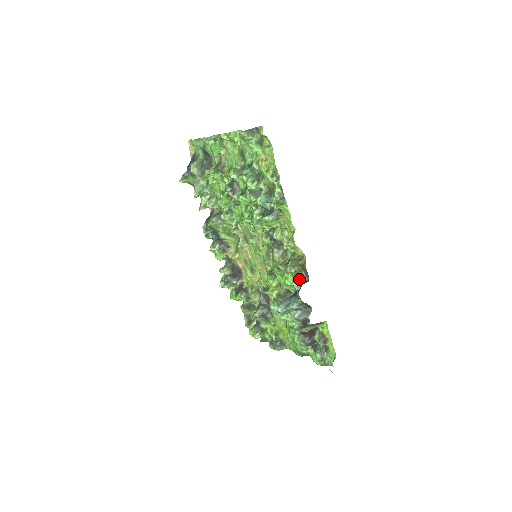
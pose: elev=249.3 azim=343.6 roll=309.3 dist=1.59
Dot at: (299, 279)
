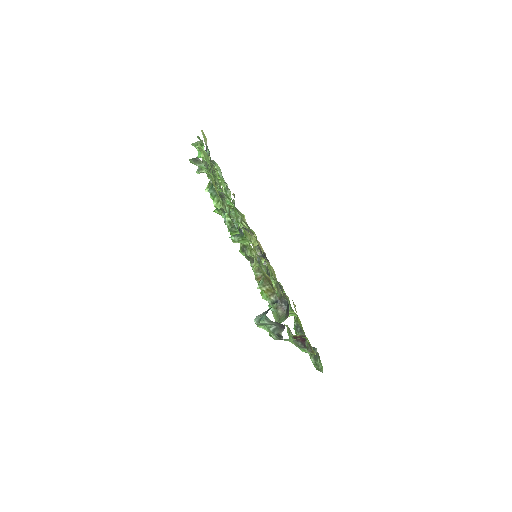
Dot at: (271, 297)
